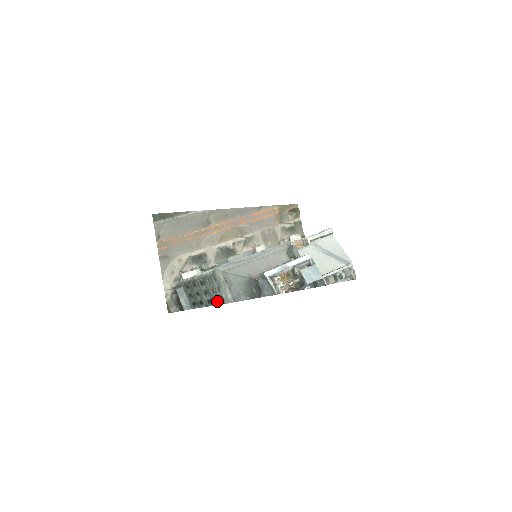
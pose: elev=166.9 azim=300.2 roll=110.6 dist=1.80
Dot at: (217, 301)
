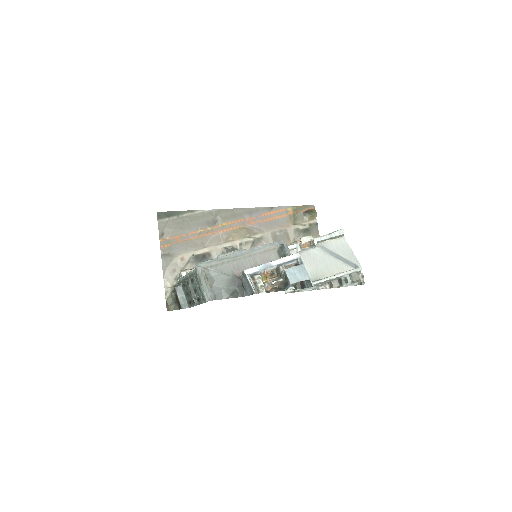
Dot at: (203, 299)
